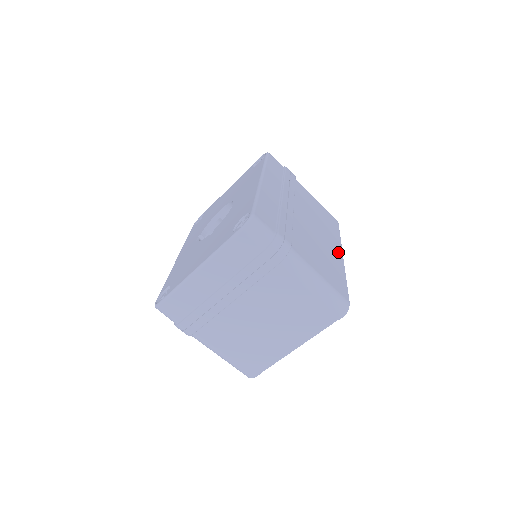
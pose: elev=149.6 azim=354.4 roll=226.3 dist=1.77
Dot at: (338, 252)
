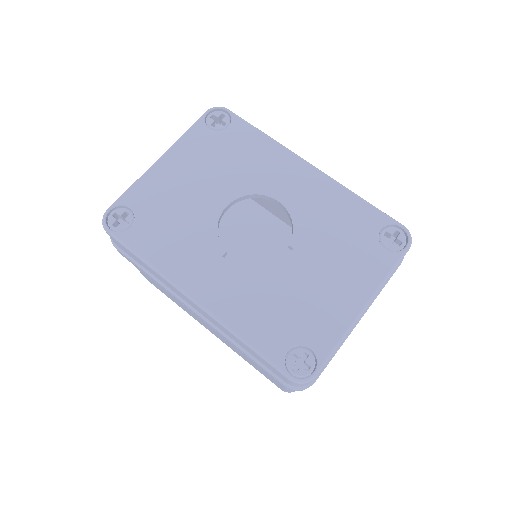
Dot at: occluded
